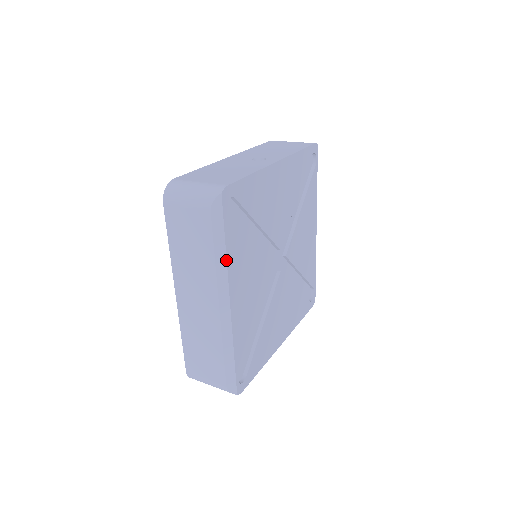
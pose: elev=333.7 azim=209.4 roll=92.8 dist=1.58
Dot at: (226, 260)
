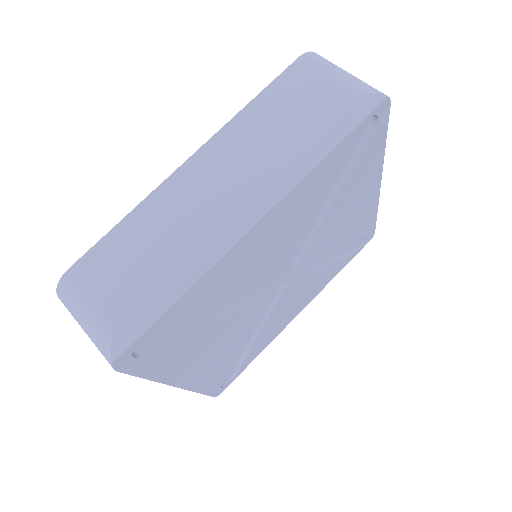
Dot at: (315, 166)
